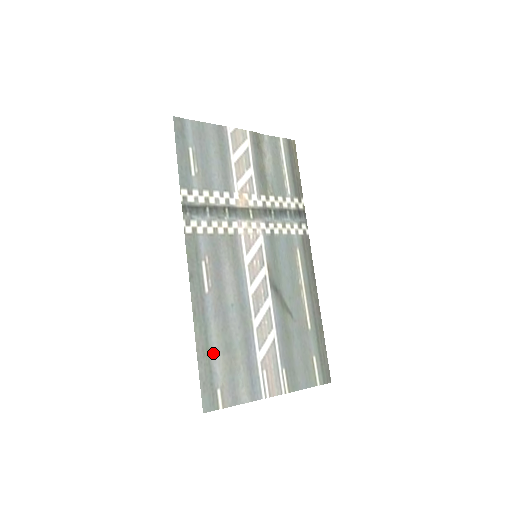
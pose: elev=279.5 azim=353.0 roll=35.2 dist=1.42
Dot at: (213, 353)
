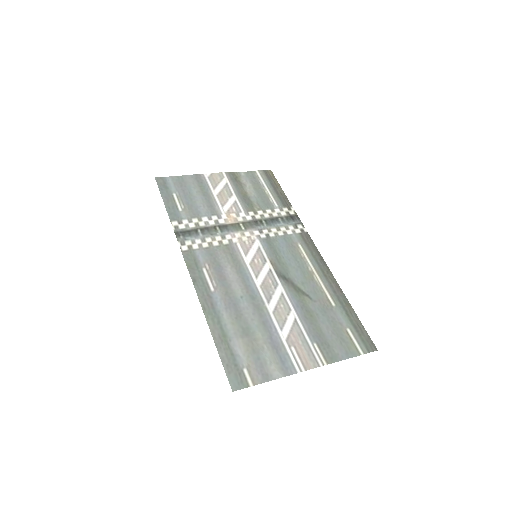
Dot at: (231, 338)
